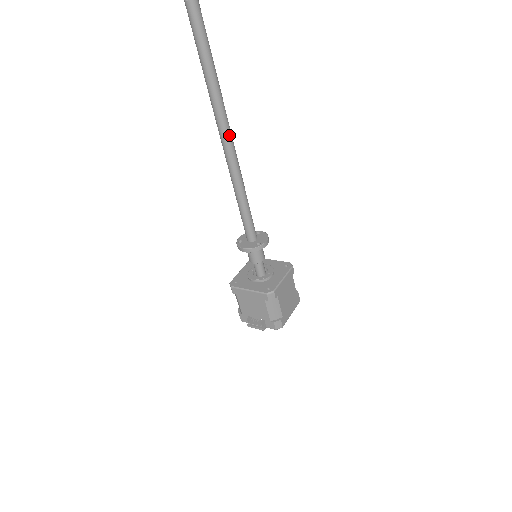
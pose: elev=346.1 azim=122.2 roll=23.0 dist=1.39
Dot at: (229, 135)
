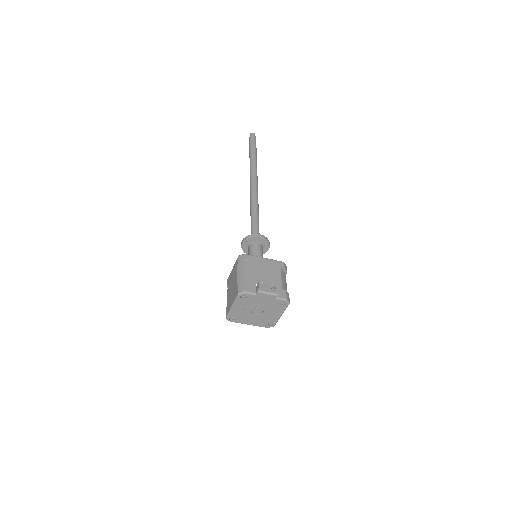
Dot at: (257, 183)
